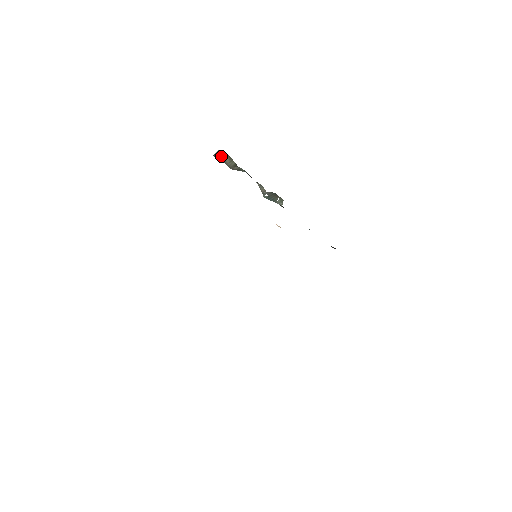
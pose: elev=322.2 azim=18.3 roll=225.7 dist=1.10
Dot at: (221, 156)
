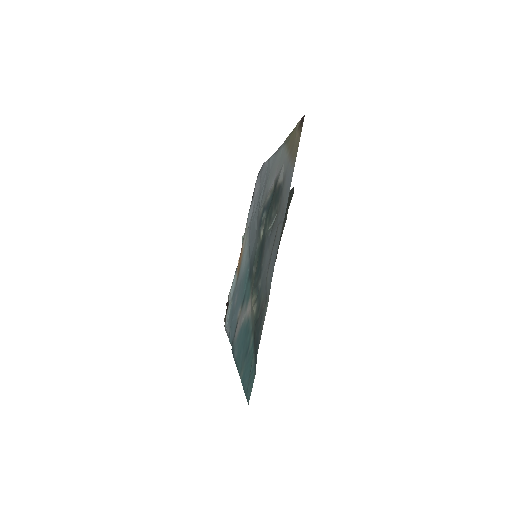
Dot at: occluded
